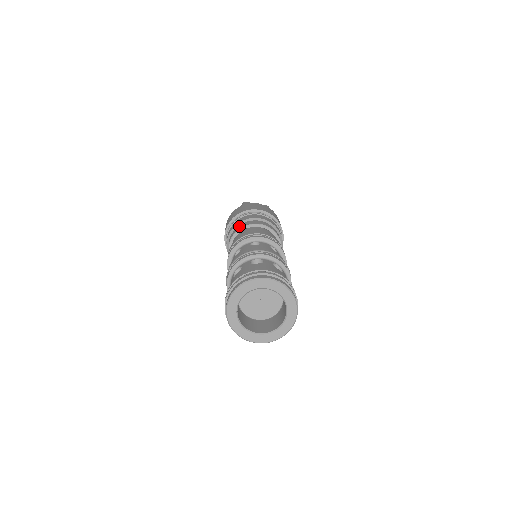
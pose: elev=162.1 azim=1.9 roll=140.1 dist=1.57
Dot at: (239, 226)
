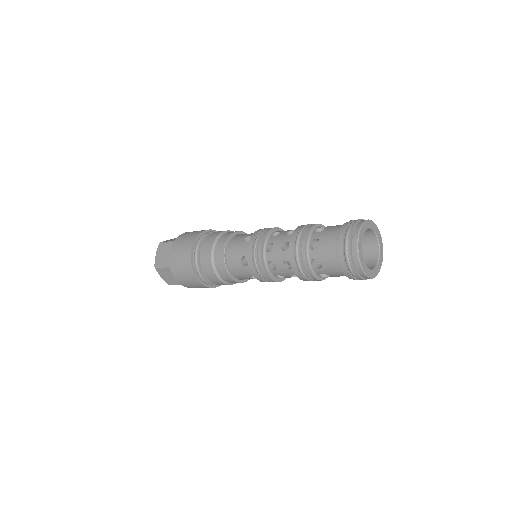
Dot at: (219, 243)
